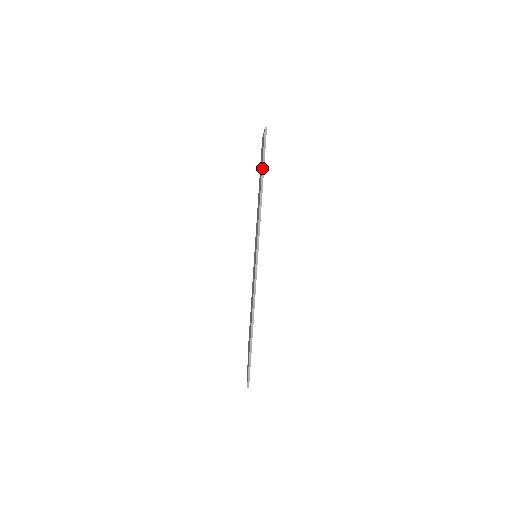
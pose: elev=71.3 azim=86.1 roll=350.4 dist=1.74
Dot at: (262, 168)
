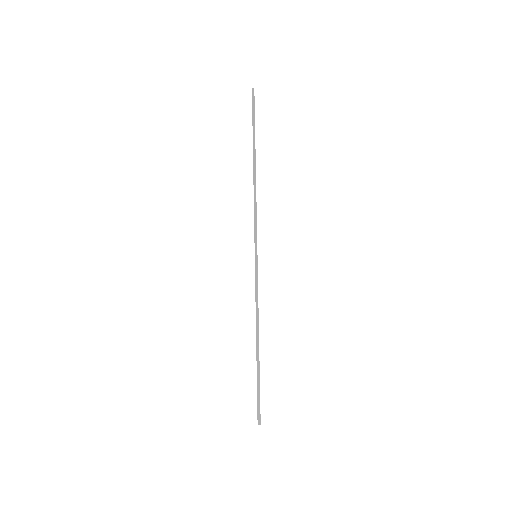
Dot at: occluded
